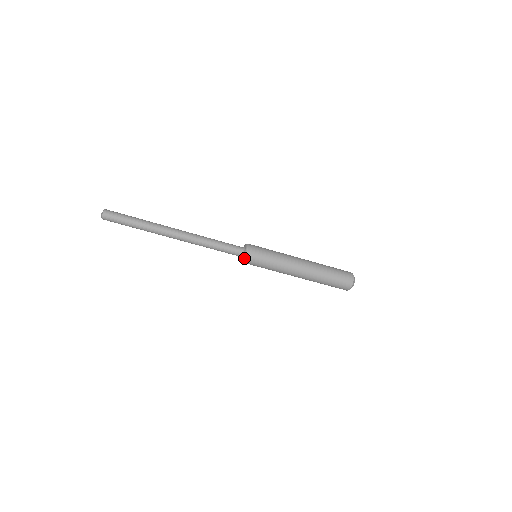
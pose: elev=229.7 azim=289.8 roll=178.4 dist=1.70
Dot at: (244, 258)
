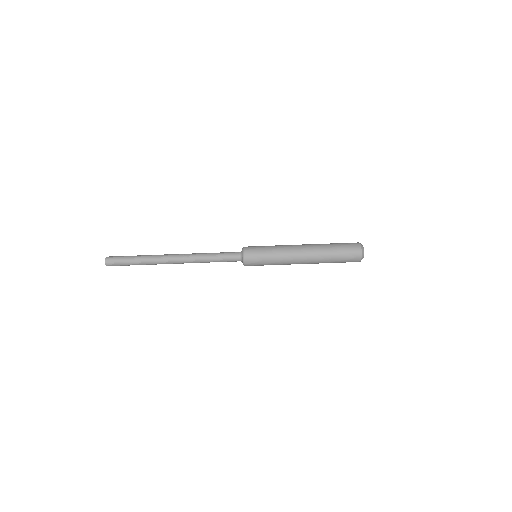
Dot at: (243, 249)
